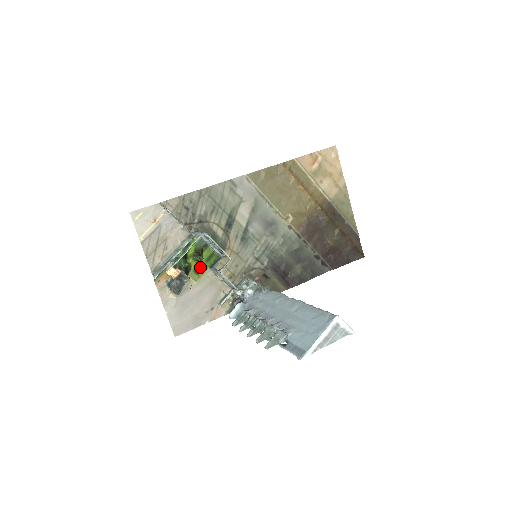
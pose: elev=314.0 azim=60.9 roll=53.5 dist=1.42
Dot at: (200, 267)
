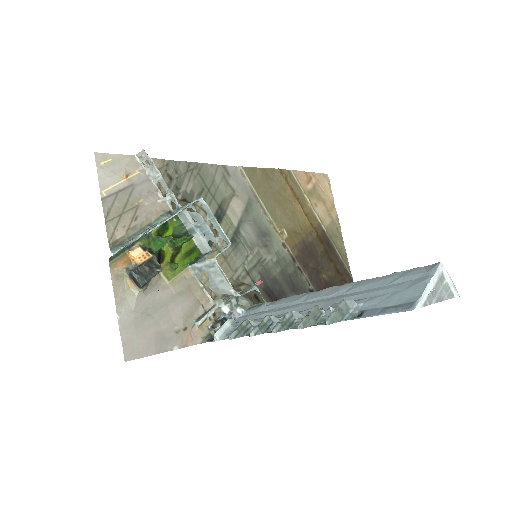
Dot at: (176, 261)
